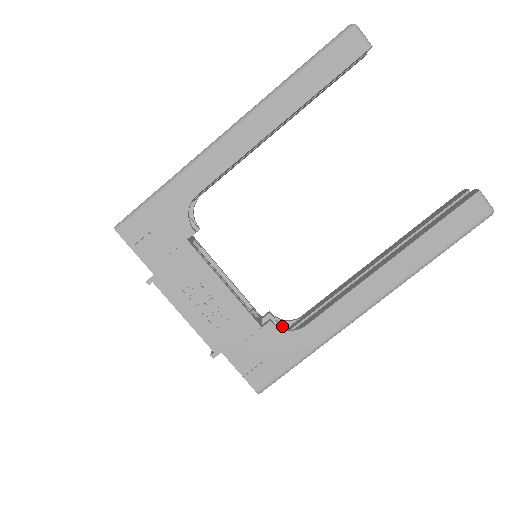
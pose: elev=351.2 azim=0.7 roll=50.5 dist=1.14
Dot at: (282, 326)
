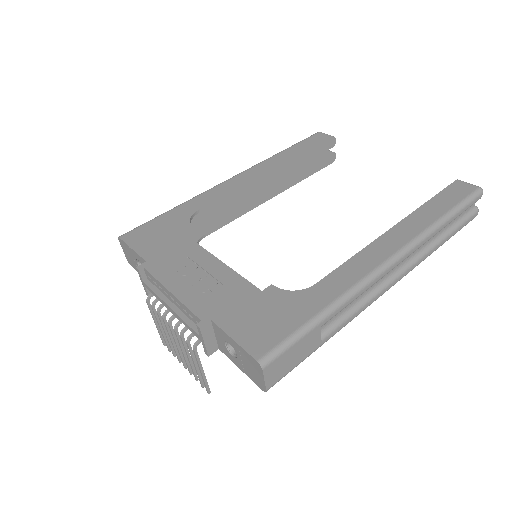
Dot at: occluded
